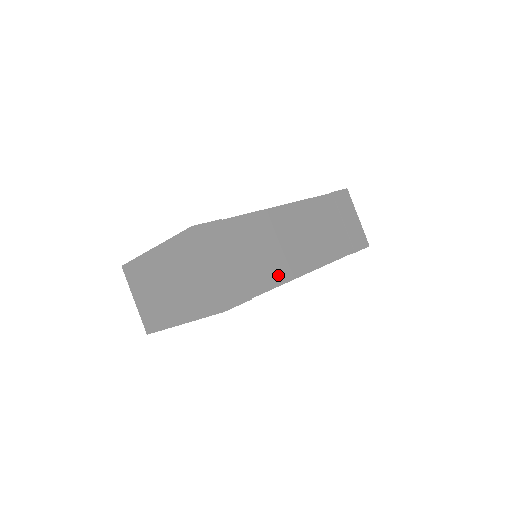
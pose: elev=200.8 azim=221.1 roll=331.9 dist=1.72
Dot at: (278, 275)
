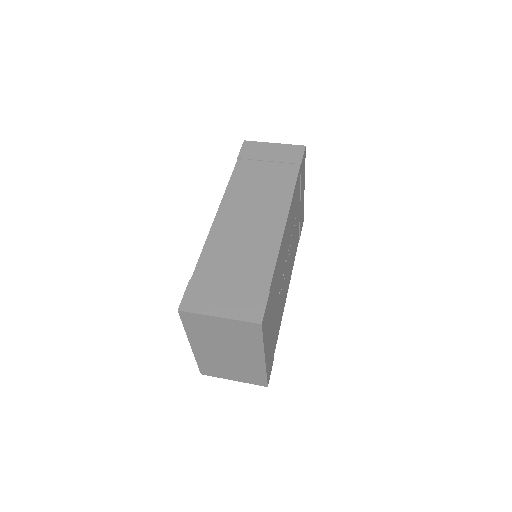
Dot at: (268, 254)
